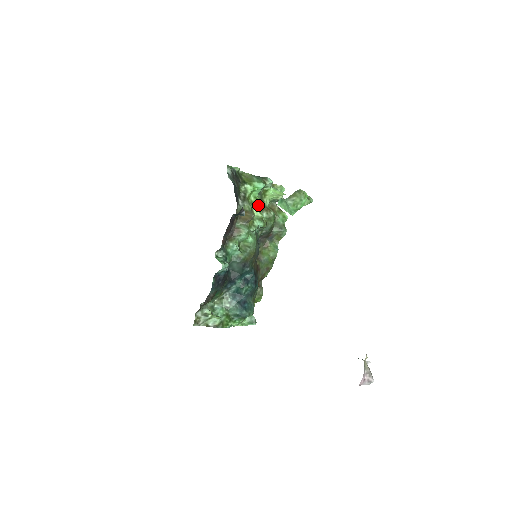
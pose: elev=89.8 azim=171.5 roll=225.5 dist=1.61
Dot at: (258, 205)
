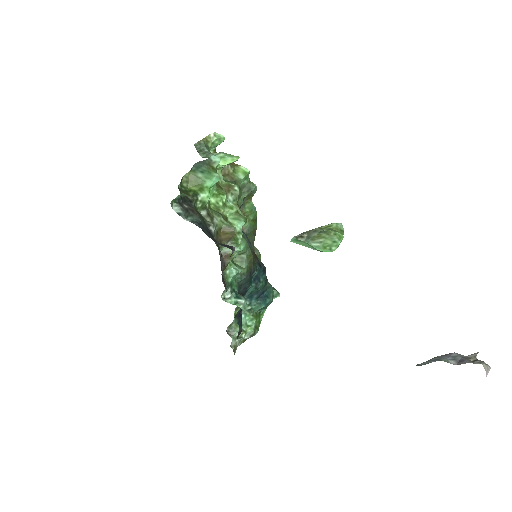
Dot at: (223, 202)
